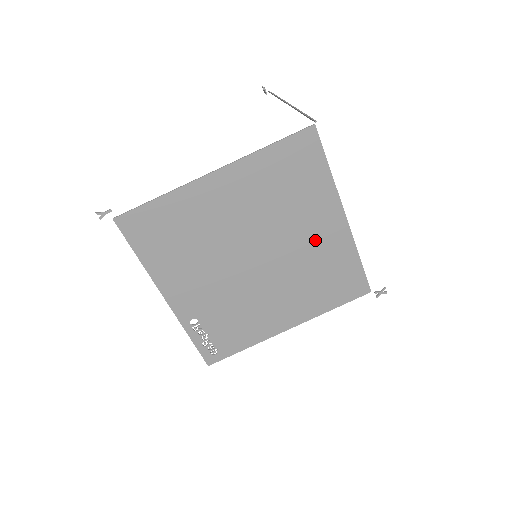
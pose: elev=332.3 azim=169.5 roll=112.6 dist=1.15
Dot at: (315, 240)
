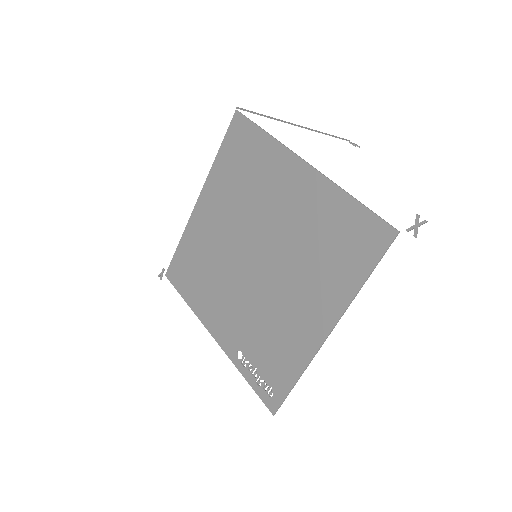
Dot at: (292, 206)
